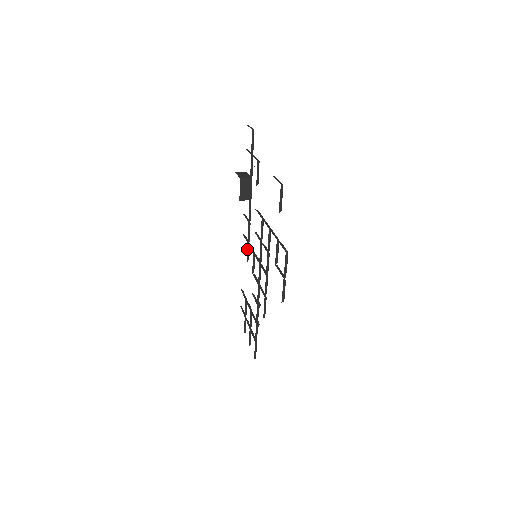
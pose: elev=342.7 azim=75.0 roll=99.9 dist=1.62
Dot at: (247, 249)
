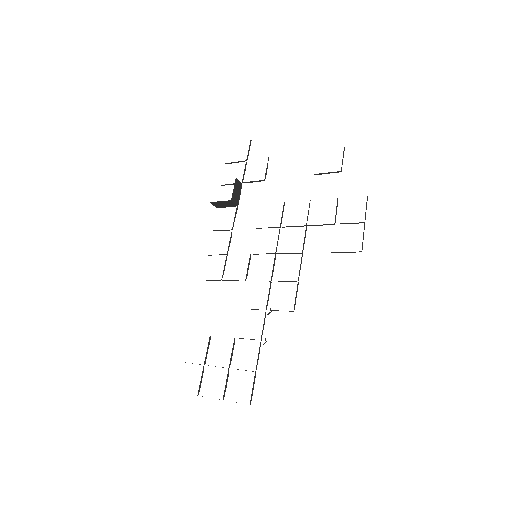
Dot at: (225, 262)
